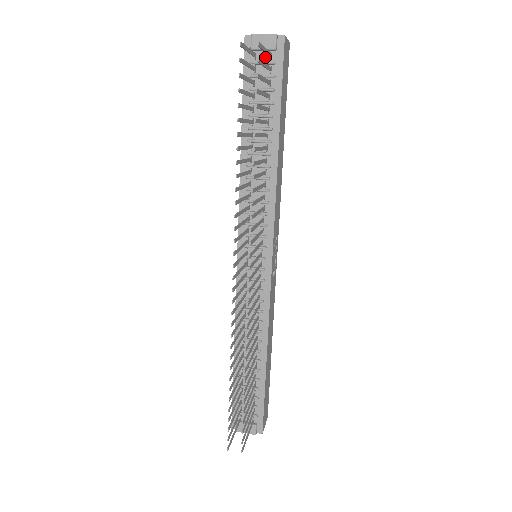
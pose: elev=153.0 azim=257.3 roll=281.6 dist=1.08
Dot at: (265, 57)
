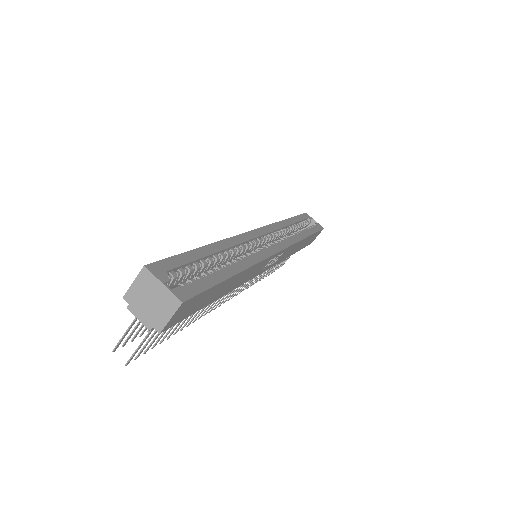
Dot at: occluded
